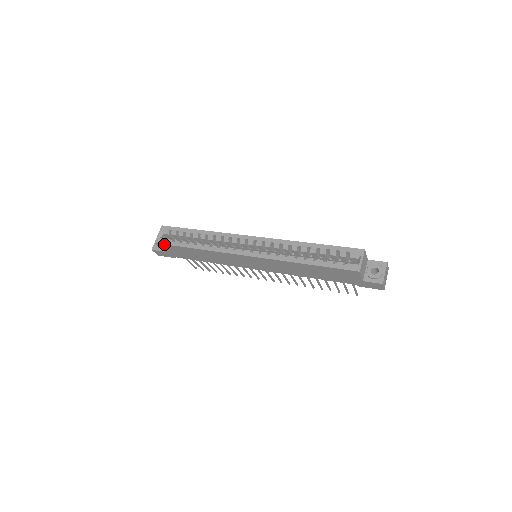
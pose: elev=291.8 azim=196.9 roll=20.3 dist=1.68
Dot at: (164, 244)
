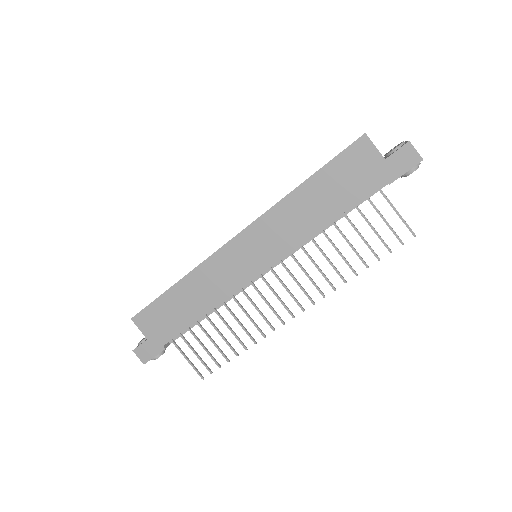
Dot at: (142, 310)
